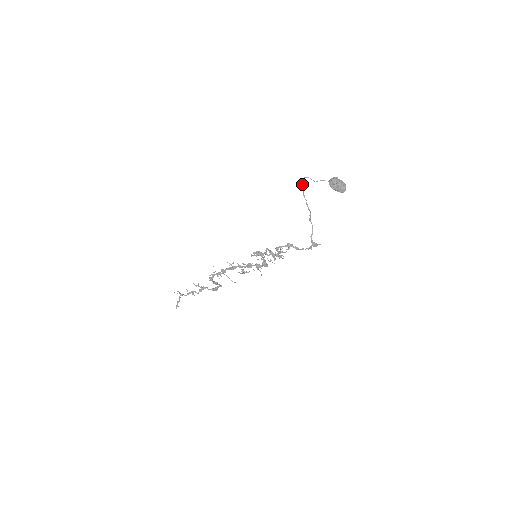
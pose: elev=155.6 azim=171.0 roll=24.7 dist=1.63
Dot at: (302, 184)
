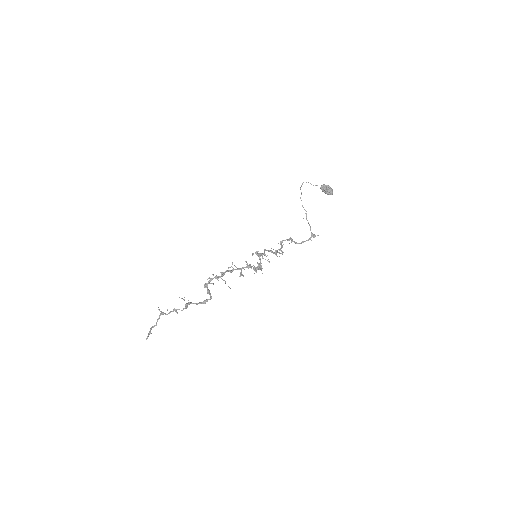
Dot at: occluded
